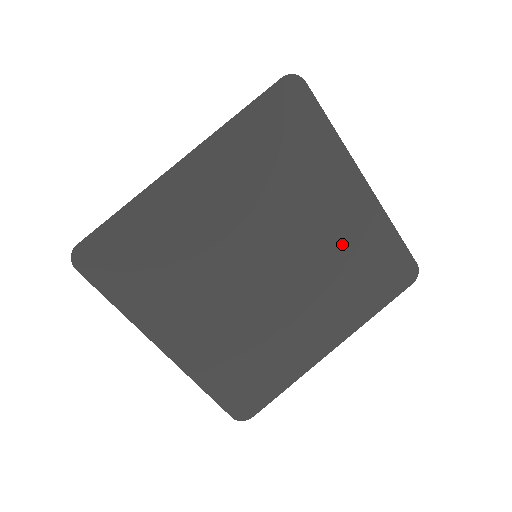
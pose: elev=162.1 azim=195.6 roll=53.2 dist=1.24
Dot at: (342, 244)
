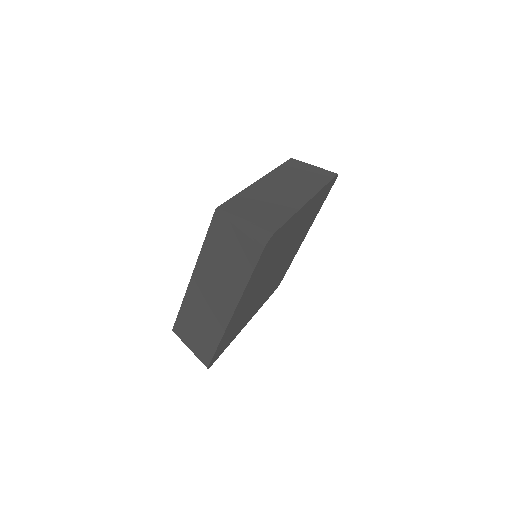
Dot at: (304, 221)
